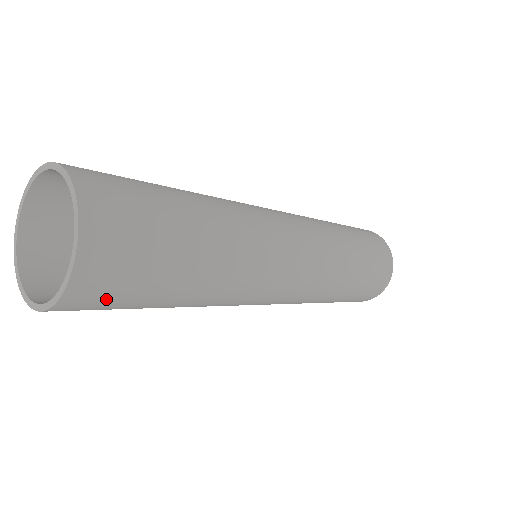
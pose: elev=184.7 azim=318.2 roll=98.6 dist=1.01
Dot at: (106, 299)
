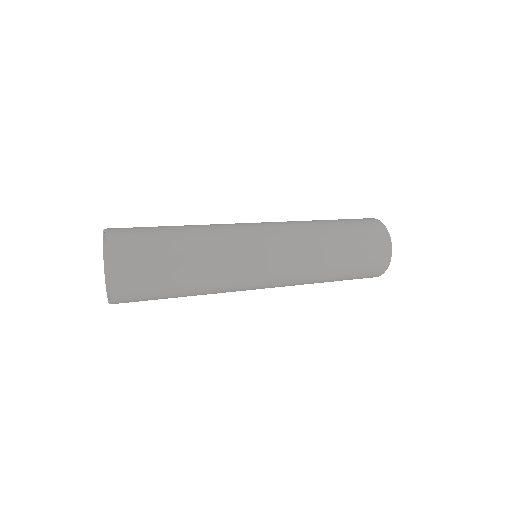
Dot at: (137, 297)
